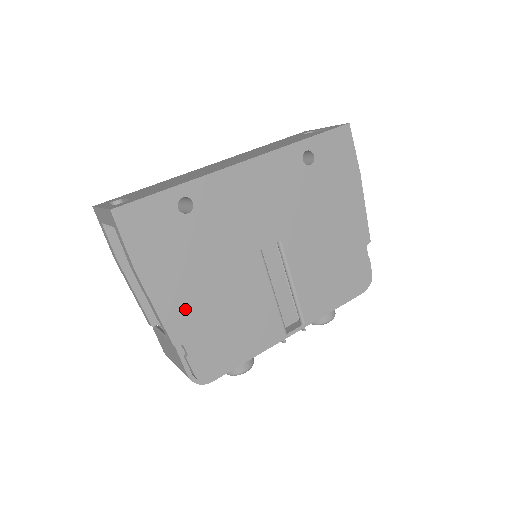
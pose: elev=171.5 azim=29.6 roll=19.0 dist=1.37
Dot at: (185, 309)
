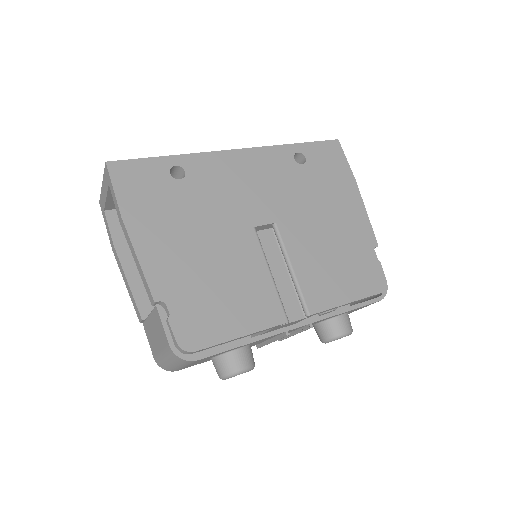
Dot at: (170, 266)
